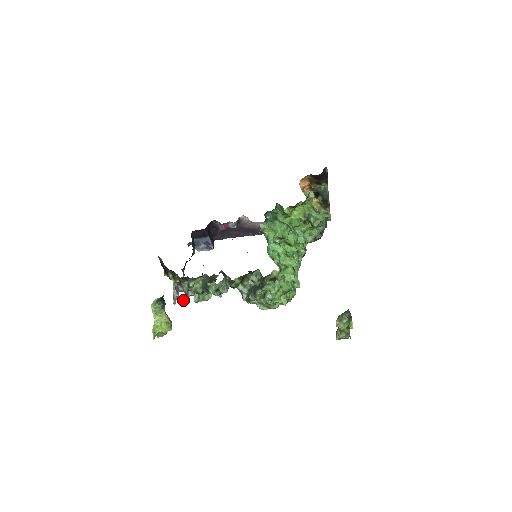
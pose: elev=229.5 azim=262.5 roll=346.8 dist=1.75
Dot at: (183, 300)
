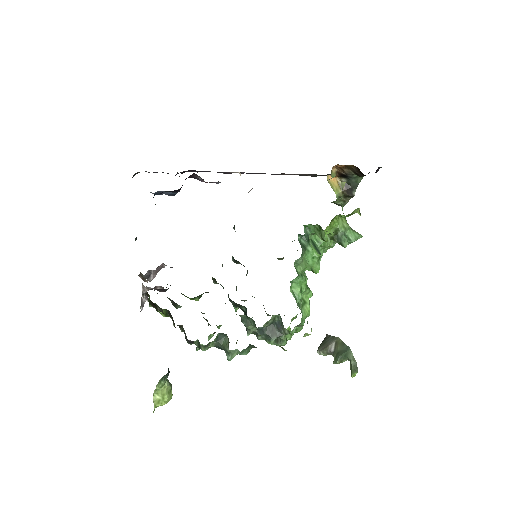
Dot at: occluded
